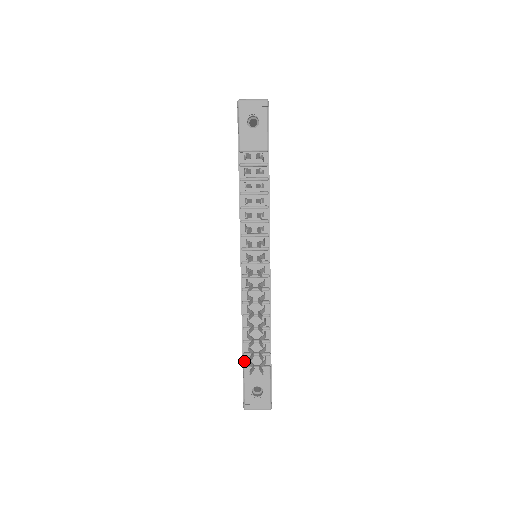
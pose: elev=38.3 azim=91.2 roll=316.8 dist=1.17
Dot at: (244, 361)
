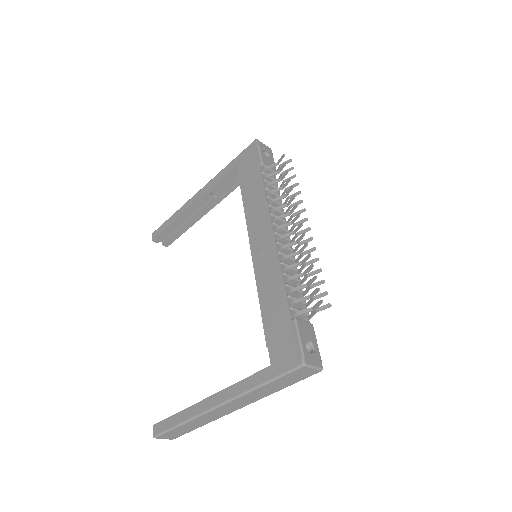
Dot at: (291, 315)
